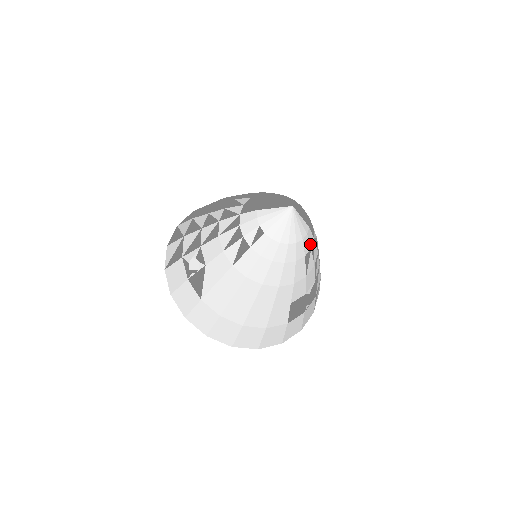
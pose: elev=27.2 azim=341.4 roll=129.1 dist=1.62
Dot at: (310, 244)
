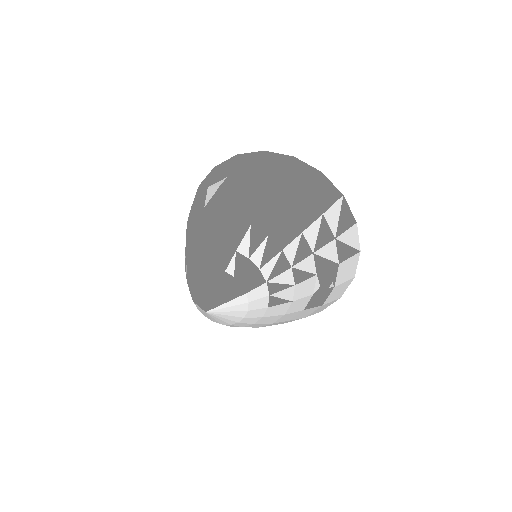
Dot at: (264, 296)
